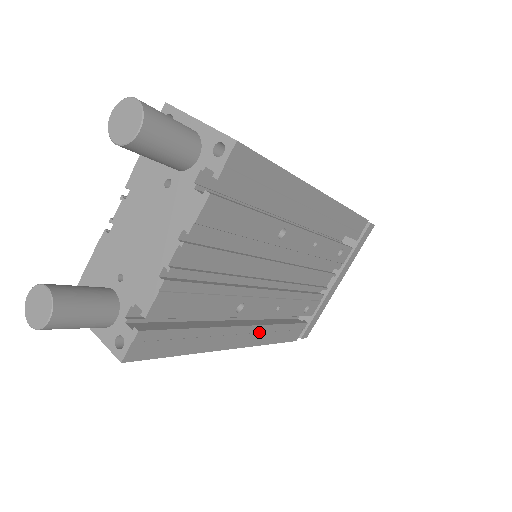
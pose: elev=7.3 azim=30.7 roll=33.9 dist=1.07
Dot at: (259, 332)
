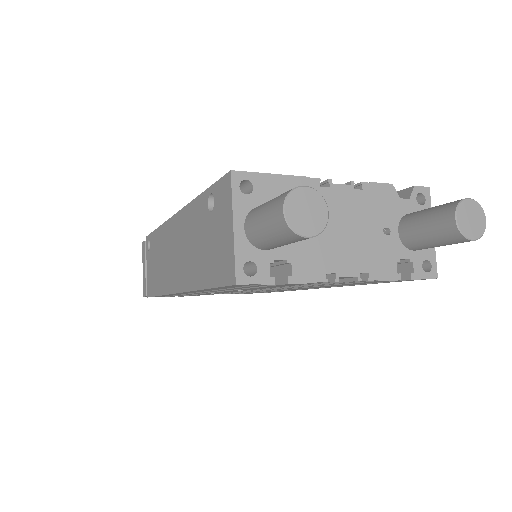
Dot at: occluded
